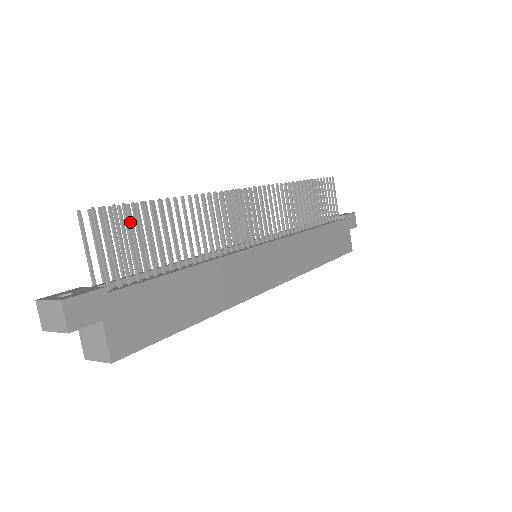
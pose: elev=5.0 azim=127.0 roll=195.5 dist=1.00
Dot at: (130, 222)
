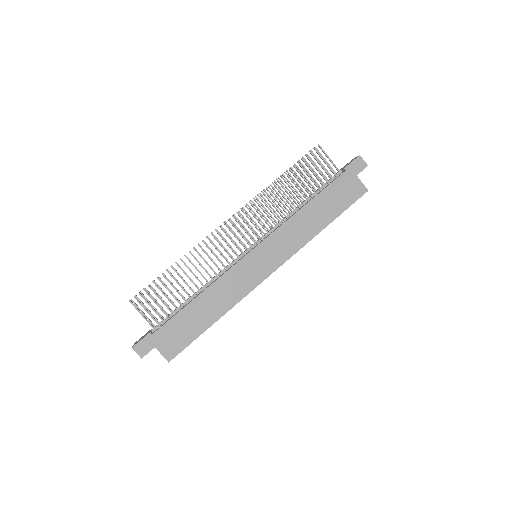
Dot at: occluded
